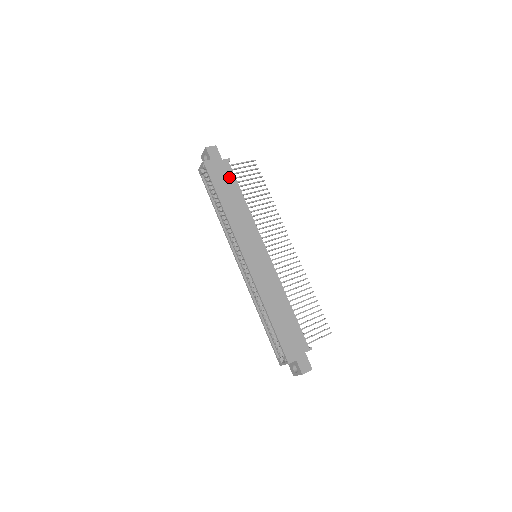
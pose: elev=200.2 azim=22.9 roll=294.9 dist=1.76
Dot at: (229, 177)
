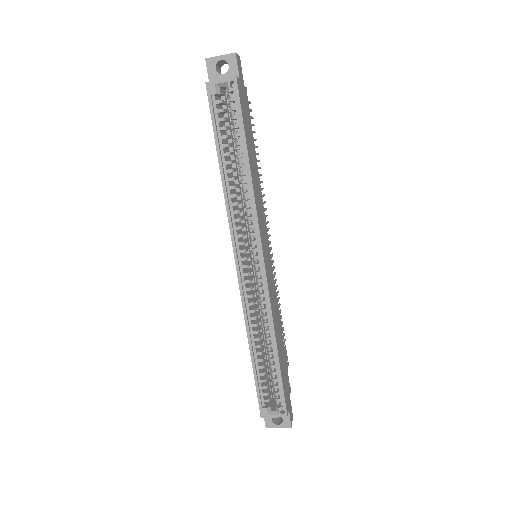
Dot at: (249, 120)
